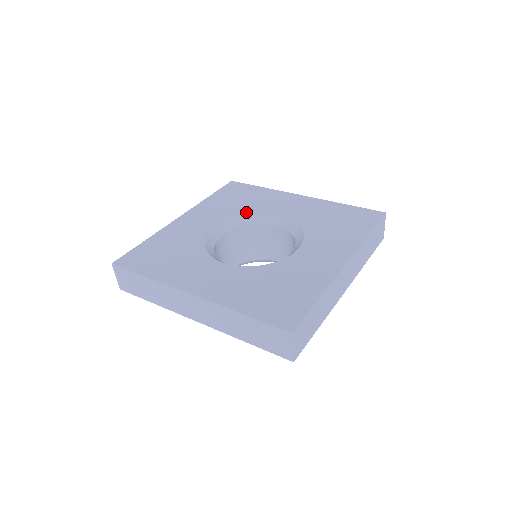
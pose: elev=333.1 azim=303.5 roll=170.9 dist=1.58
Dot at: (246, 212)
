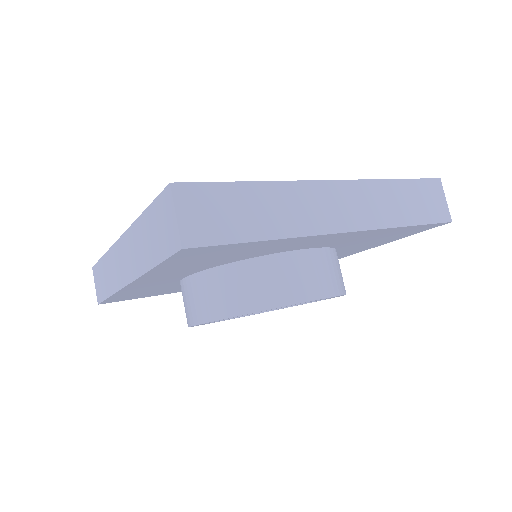
Dot at: occluded
